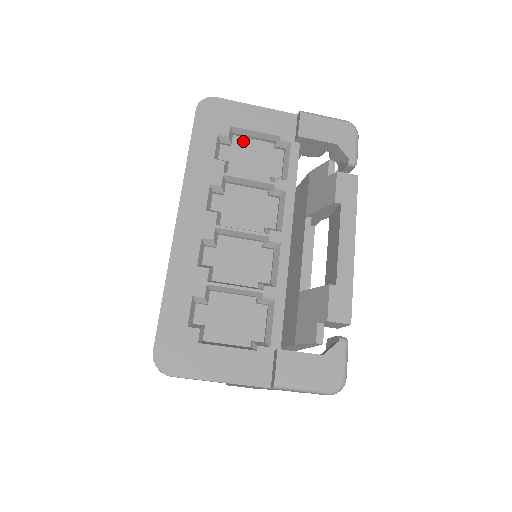
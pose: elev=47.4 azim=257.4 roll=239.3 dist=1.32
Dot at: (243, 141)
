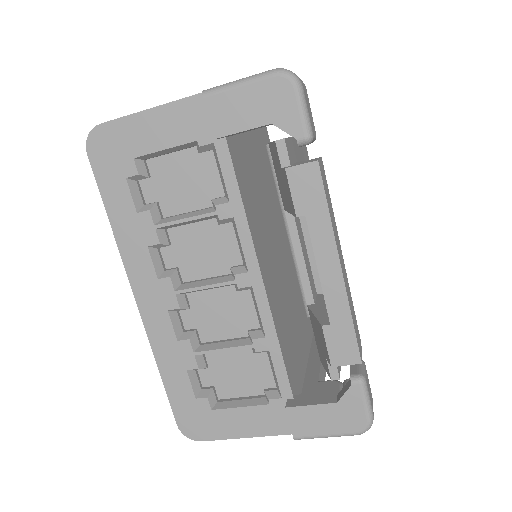
Dot at: (161, 162)
